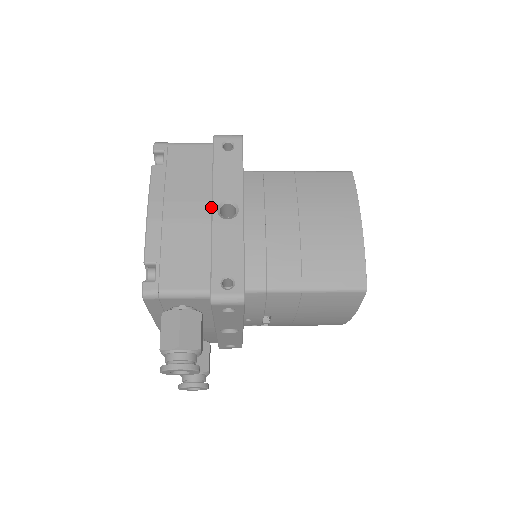
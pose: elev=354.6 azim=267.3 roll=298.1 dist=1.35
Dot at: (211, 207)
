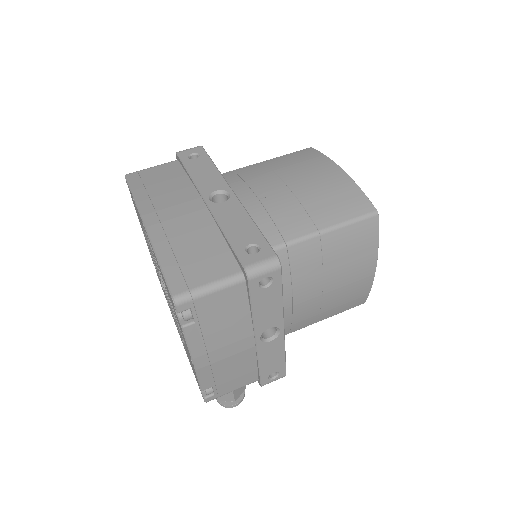
Dot at: (254, 339)
